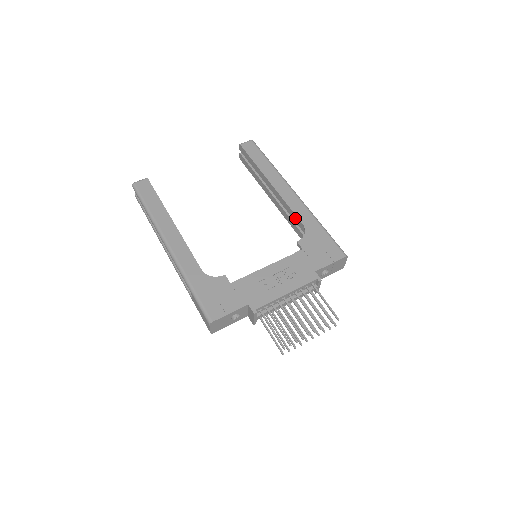
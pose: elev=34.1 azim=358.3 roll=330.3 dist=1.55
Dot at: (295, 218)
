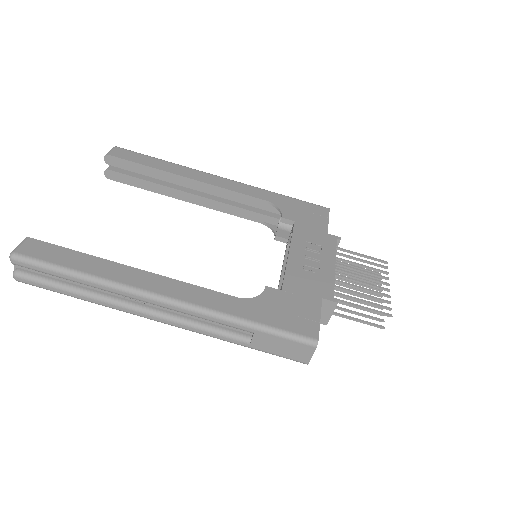
Dot at: (249, 200)
